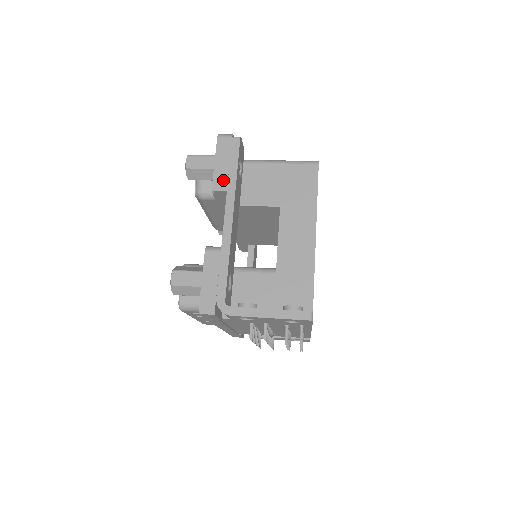
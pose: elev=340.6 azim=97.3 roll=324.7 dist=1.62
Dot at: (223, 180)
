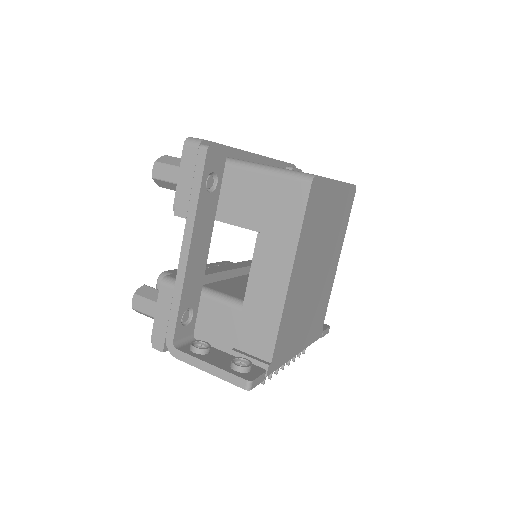
Dot at: (184, 203)
